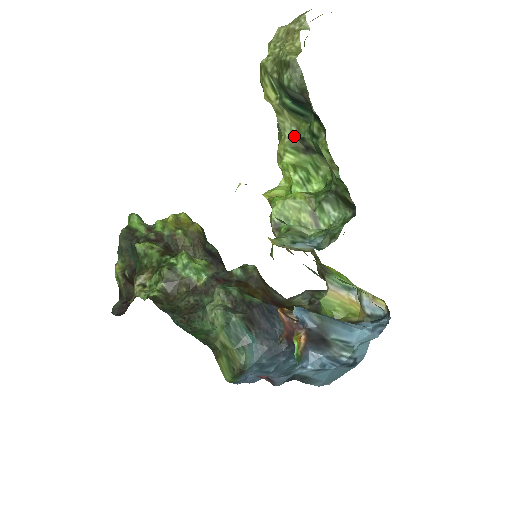
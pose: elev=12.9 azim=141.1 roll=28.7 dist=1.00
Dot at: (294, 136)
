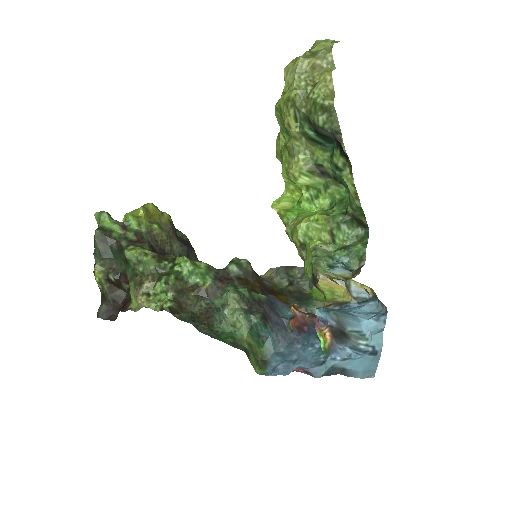
Dot at: (309, 160)
